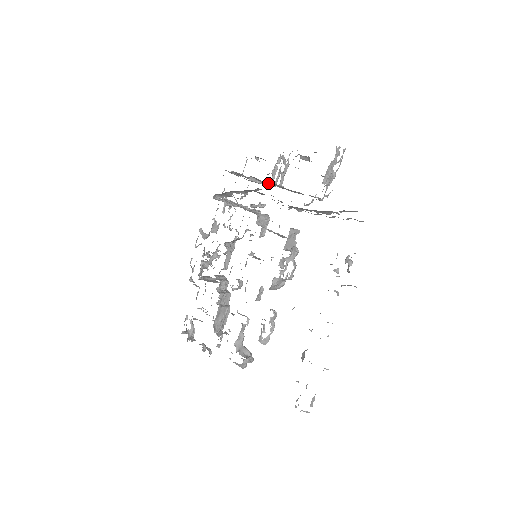
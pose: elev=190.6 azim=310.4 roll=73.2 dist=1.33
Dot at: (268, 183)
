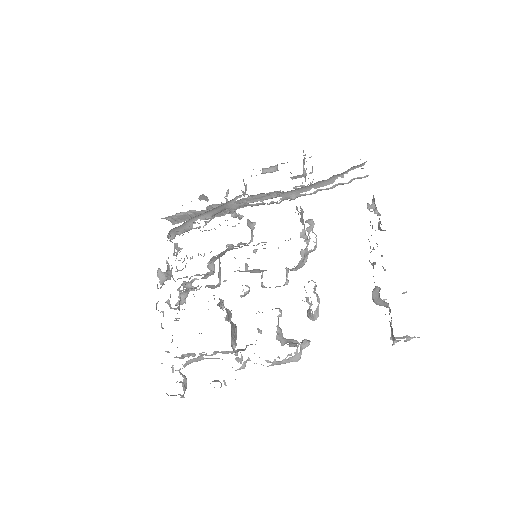
Dot at: occluded
